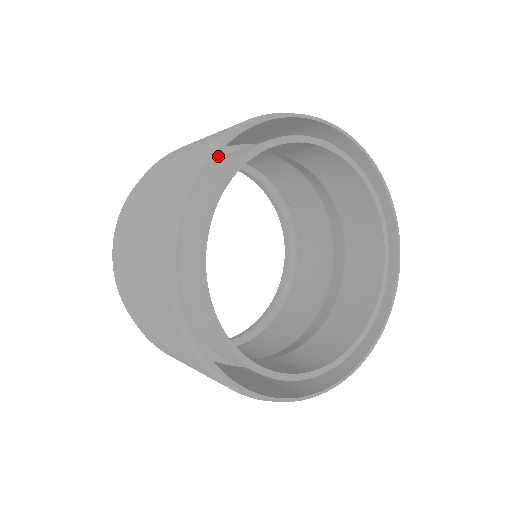
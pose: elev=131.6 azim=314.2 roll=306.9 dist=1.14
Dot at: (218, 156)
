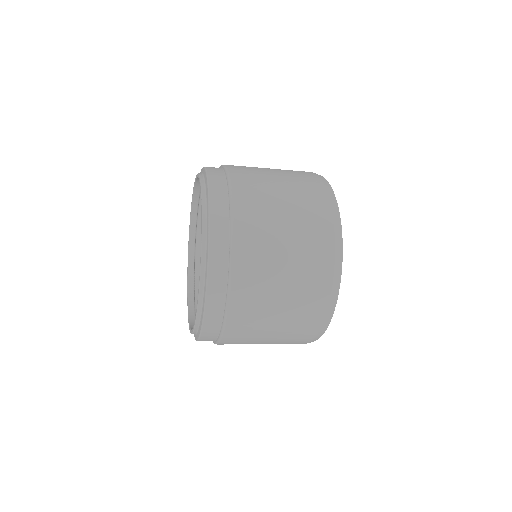
Dot at: occluded
